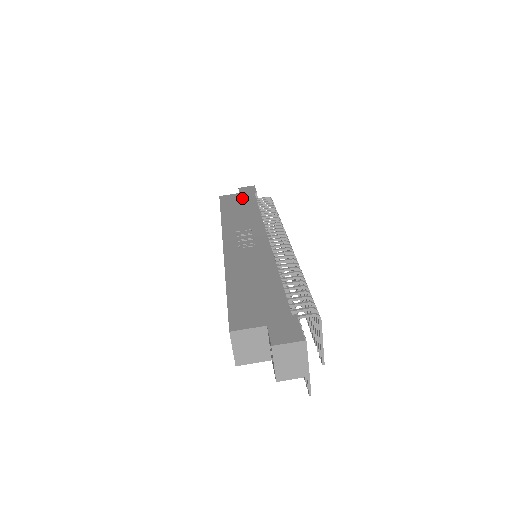
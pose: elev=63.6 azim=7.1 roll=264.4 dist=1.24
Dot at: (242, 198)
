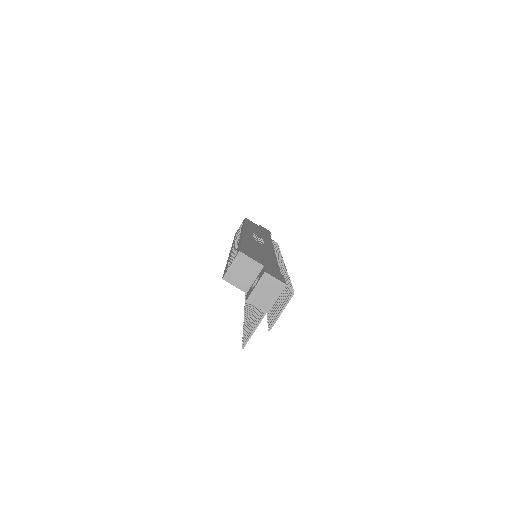
Dot at: occluded
